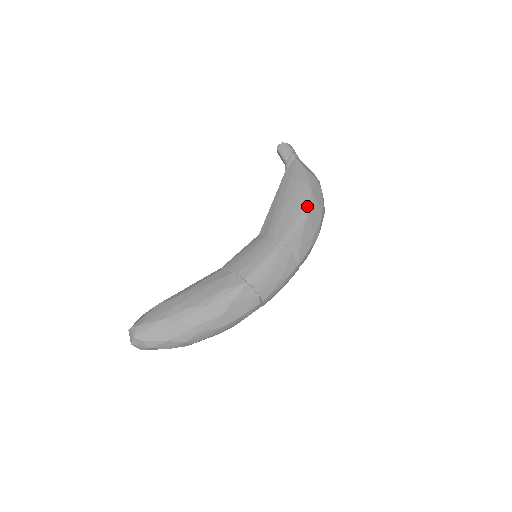
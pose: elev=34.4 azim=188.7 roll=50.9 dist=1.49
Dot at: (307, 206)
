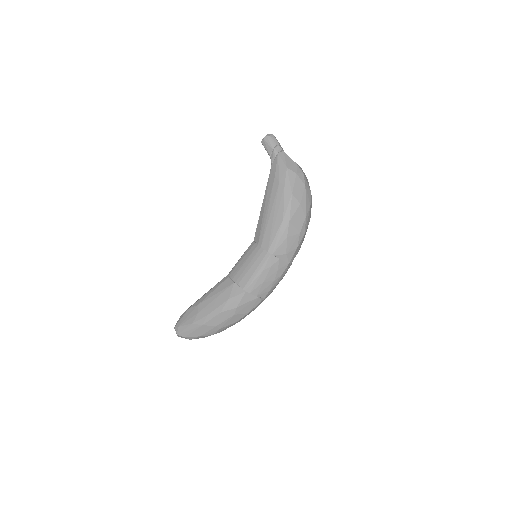
Dot at: (288, 212)
